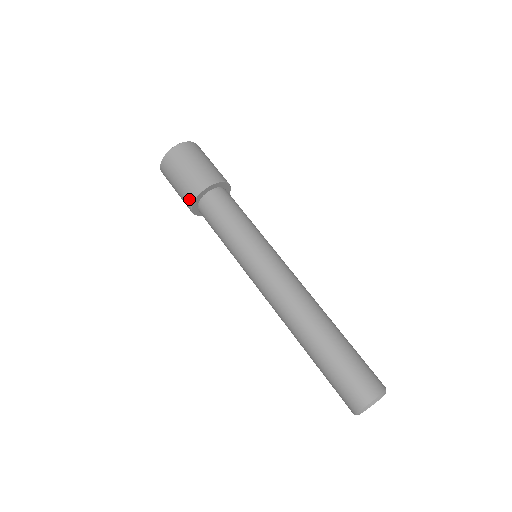
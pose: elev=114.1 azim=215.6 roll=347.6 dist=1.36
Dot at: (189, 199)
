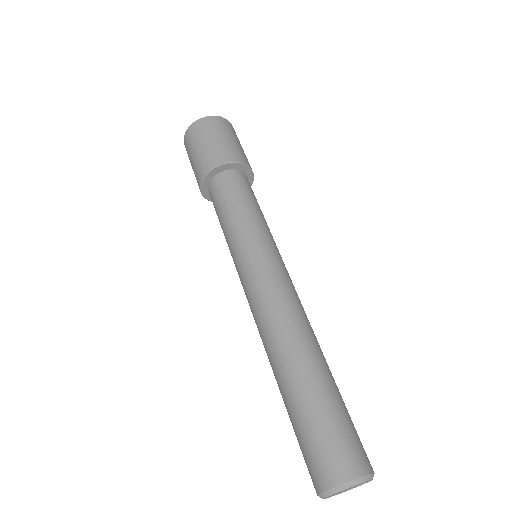
Dot at: occluded
